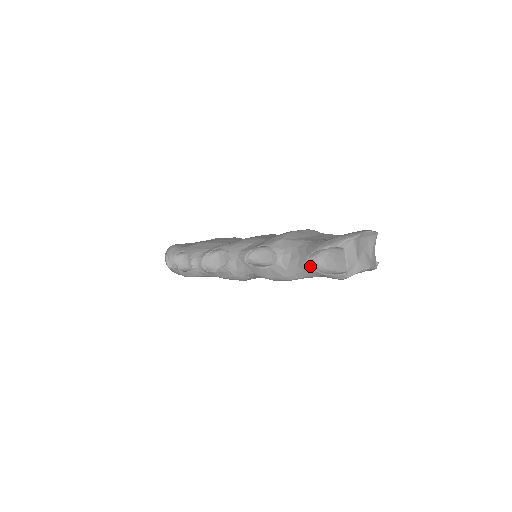
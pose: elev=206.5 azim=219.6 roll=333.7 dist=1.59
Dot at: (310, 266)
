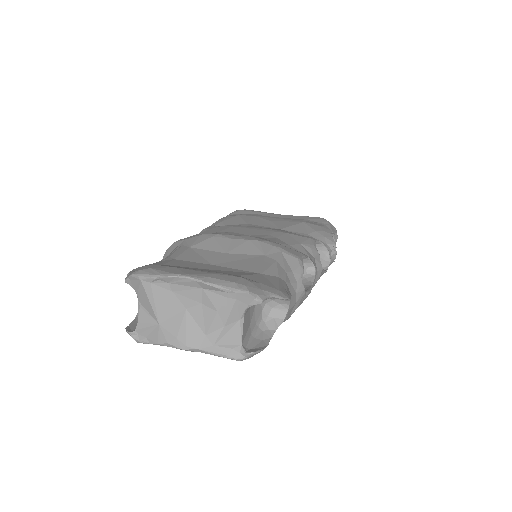
Dot at: occluded
